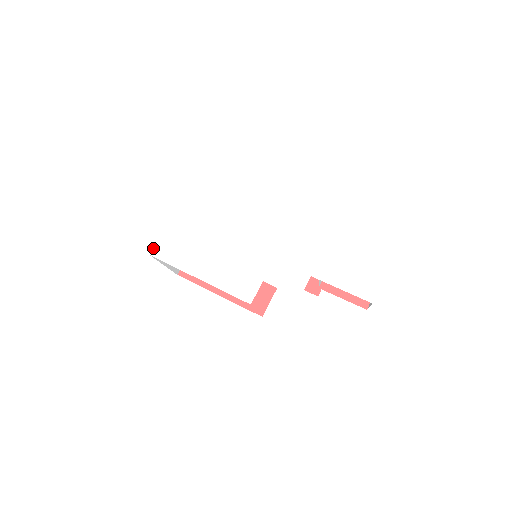
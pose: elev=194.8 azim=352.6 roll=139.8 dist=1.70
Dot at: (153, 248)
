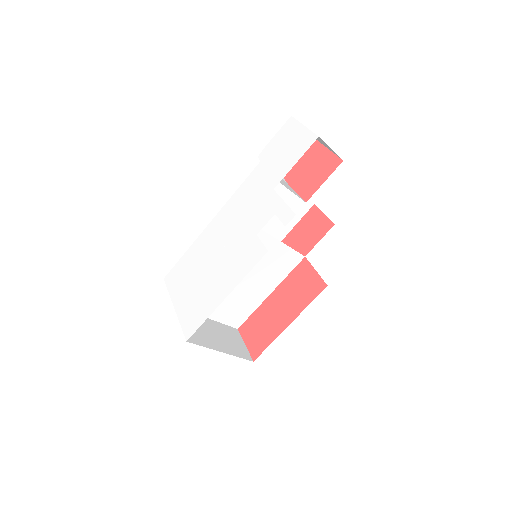
Dot at: (184, 335)
